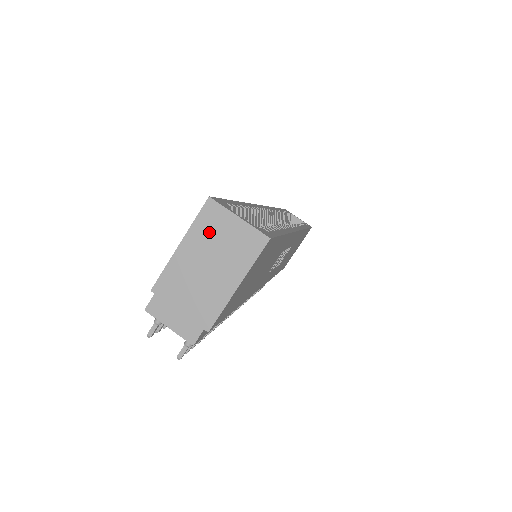
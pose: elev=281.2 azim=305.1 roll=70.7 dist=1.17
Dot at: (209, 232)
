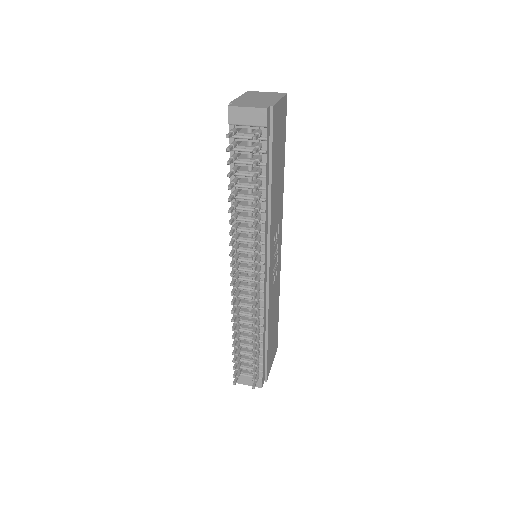
Dot at: (254, 94)
